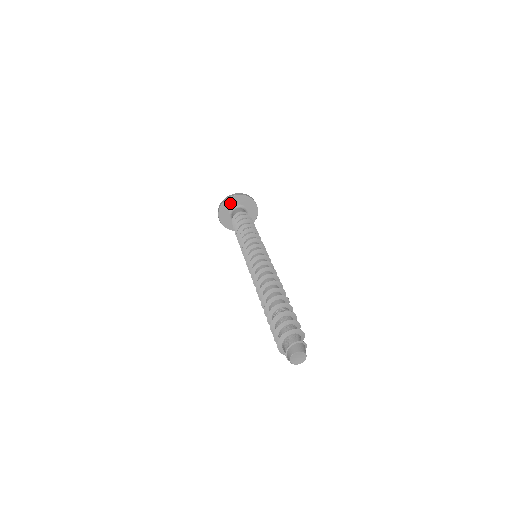
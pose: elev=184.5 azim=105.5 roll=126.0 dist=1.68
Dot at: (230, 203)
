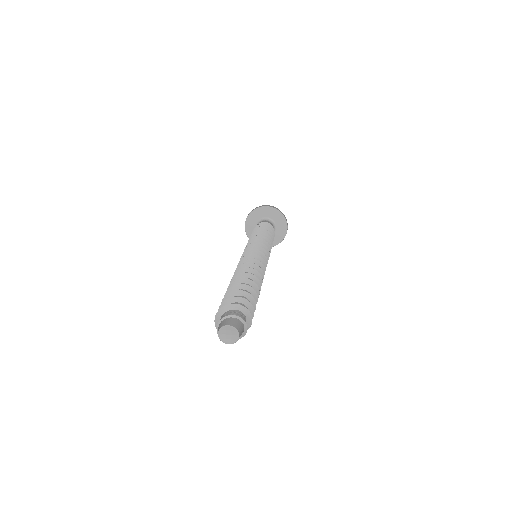
Dot at: (256, 216)
